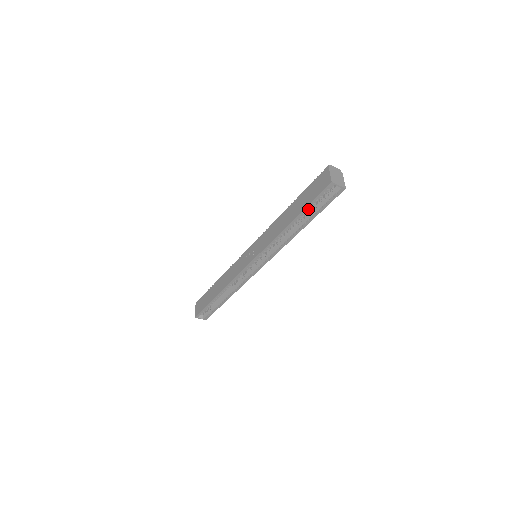
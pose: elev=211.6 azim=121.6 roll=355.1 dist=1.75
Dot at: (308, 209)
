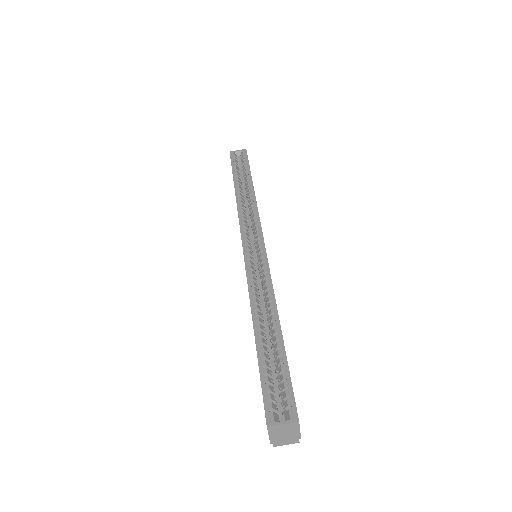
Dot at: (236, 172)
